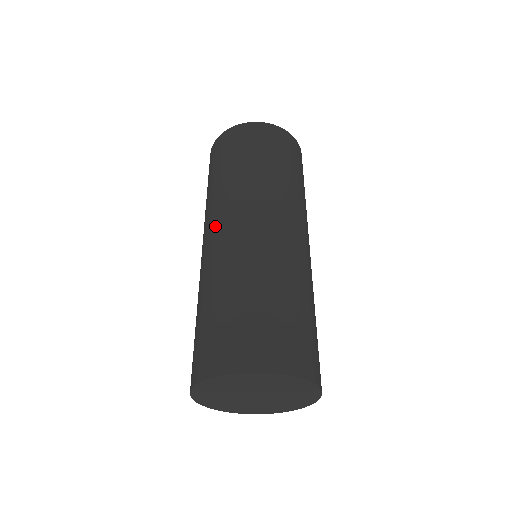
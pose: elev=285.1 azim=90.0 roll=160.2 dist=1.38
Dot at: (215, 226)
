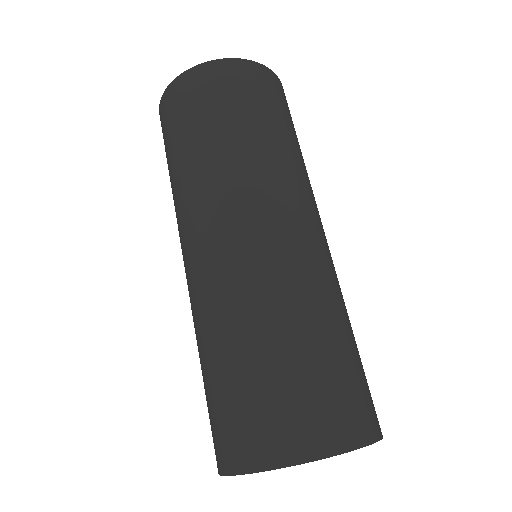
Dot at: (195, 239)
